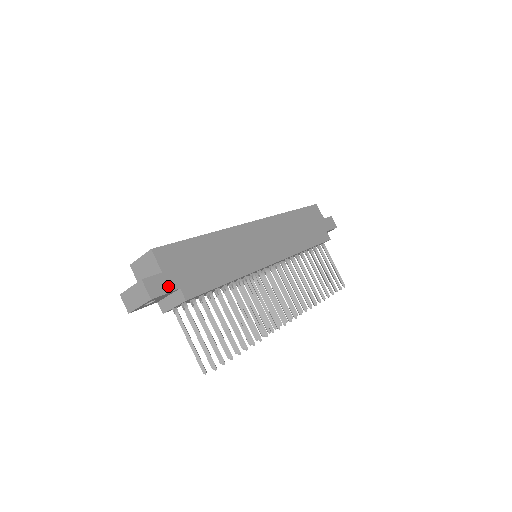
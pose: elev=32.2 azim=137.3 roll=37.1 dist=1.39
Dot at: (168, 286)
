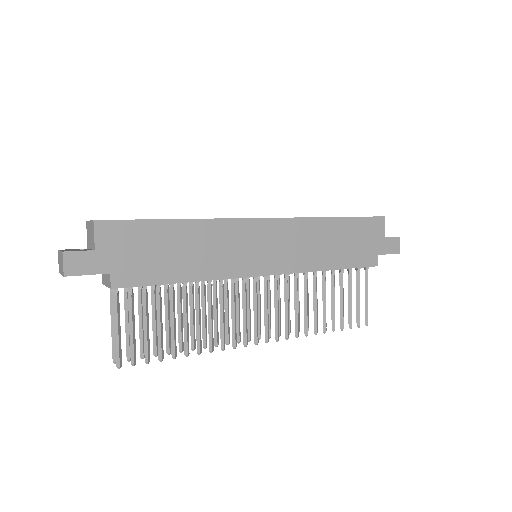
Dot at: (95, 267)
